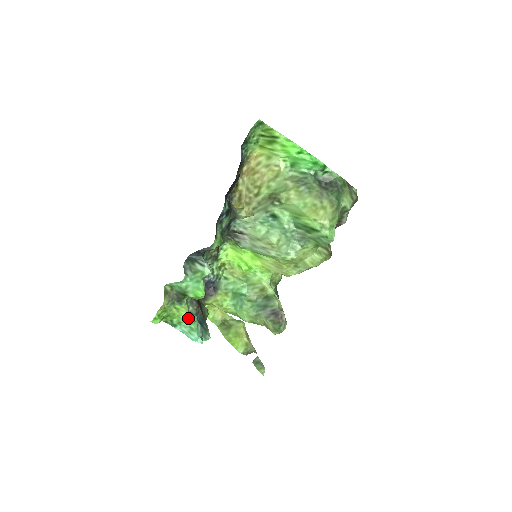
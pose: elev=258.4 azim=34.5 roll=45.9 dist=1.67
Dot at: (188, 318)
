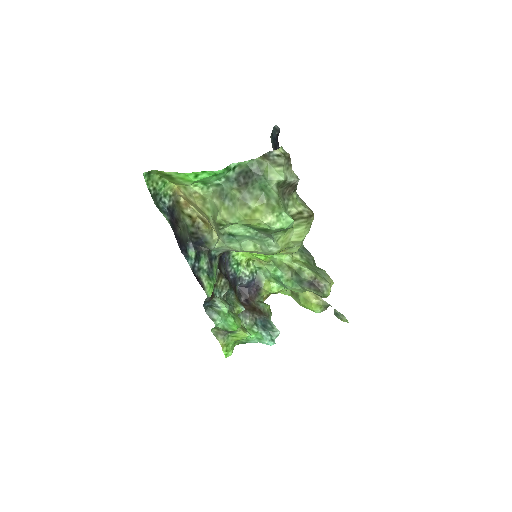
Dot at: (249, 336)
